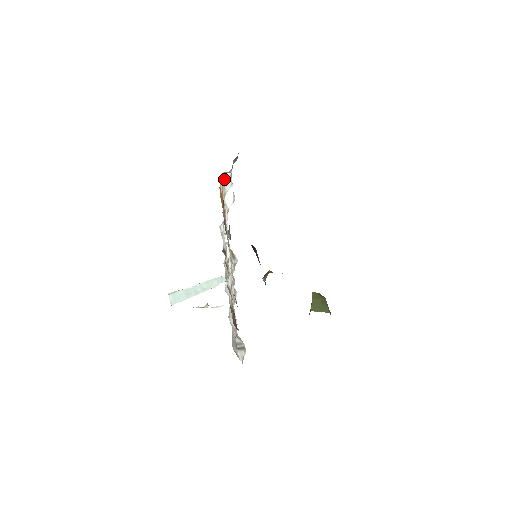
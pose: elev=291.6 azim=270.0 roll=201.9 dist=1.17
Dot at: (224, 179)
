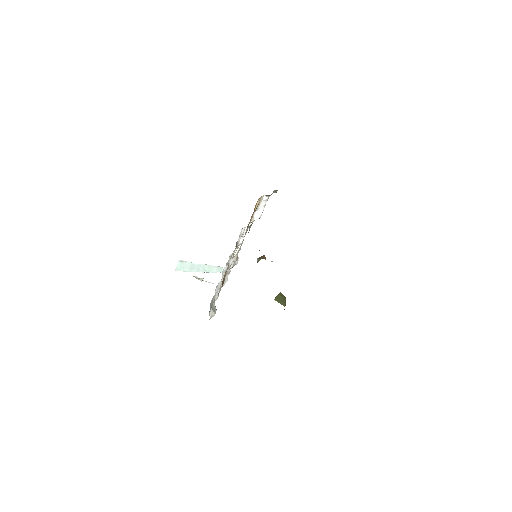
Dot at: (262, 199)
